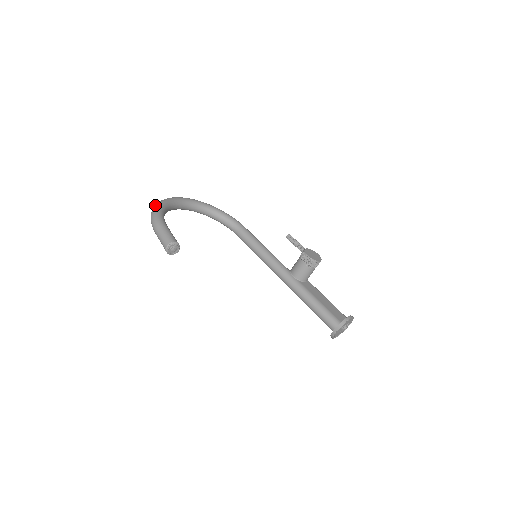
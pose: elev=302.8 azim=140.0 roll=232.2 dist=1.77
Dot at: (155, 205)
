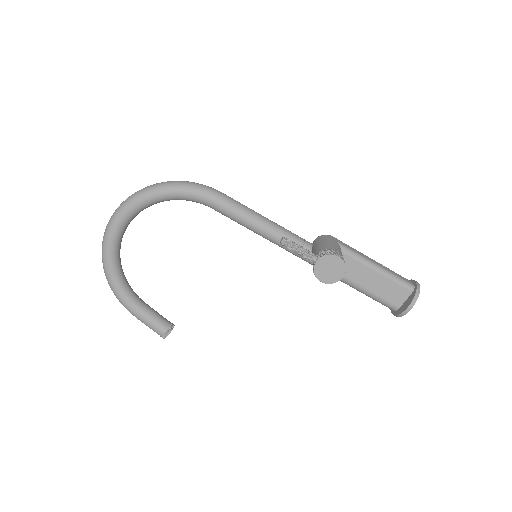
Dot at: occluded
